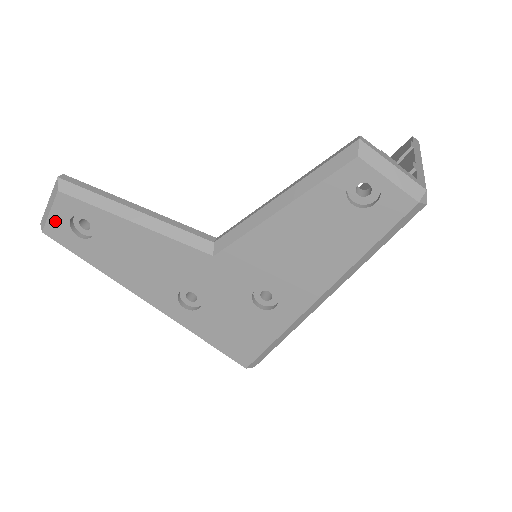
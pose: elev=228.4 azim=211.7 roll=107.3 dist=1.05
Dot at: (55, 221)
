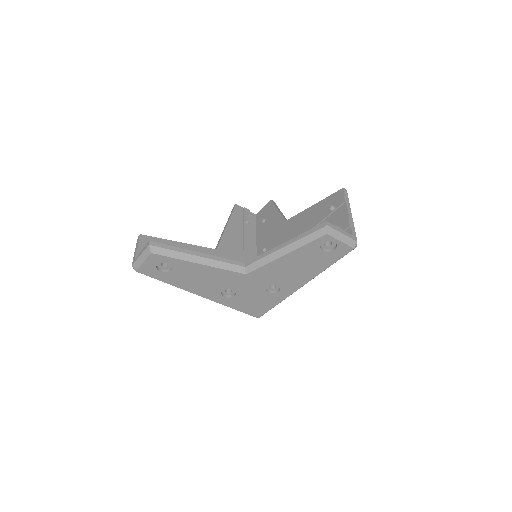
Dot at: (146, 266)
